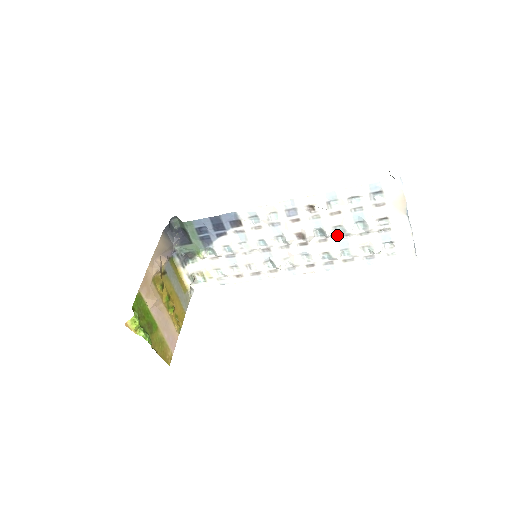
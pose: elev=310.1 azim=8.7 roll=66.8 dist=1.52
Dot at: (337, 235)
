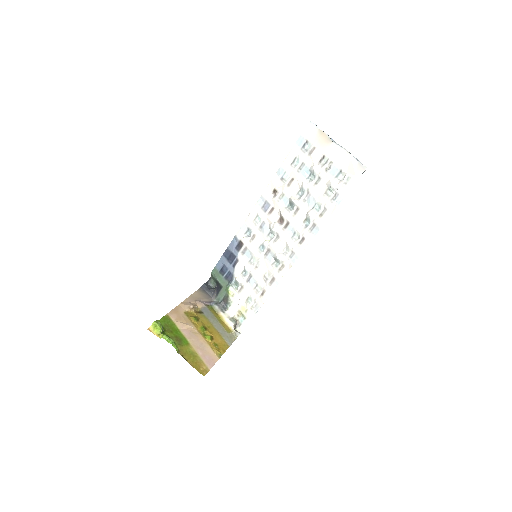
Dot at: (302, 198)
